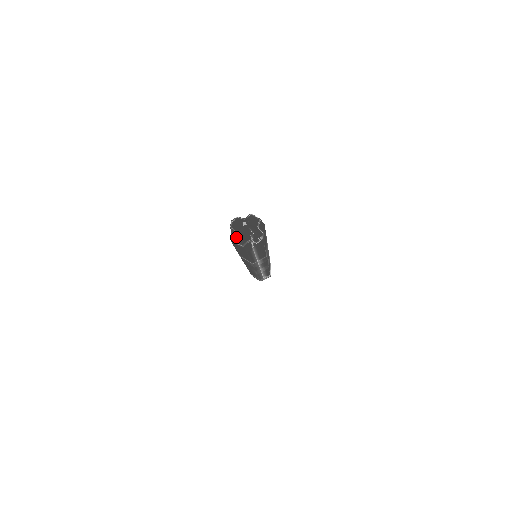
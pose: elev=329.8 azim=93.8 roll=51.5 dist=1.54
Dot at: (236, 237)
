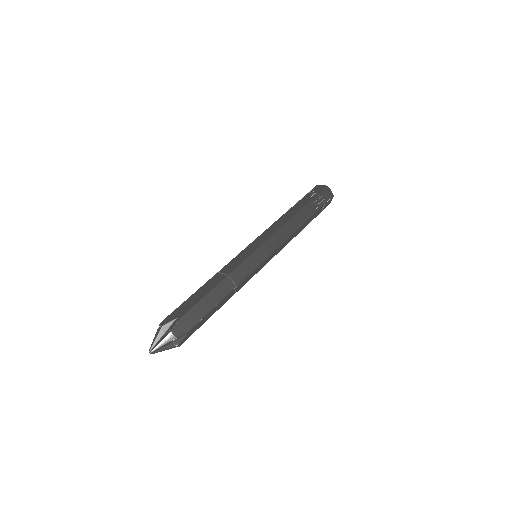
Dot at: occluded
